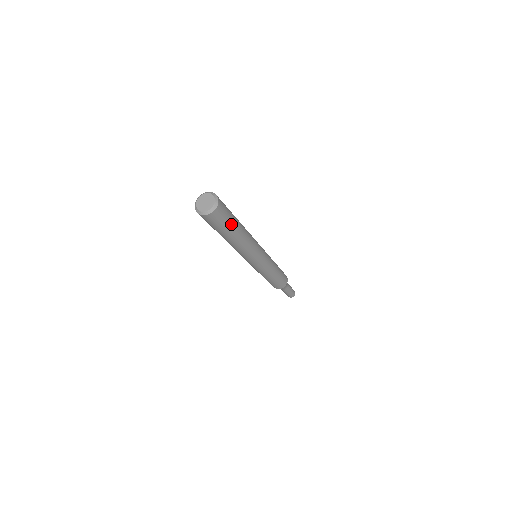
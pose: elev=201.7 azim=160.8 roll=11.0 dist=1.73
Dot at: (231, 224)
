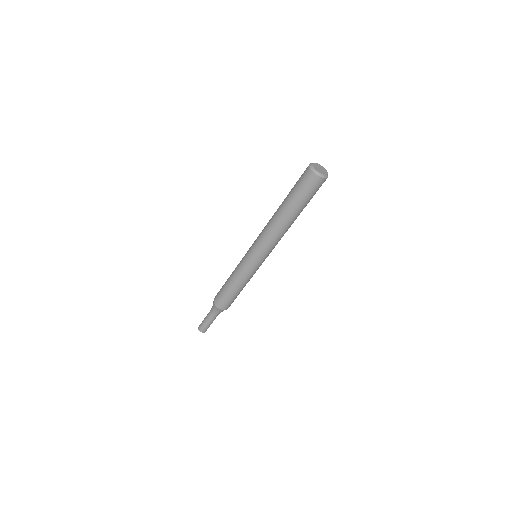
Dot at: (308, 202)
